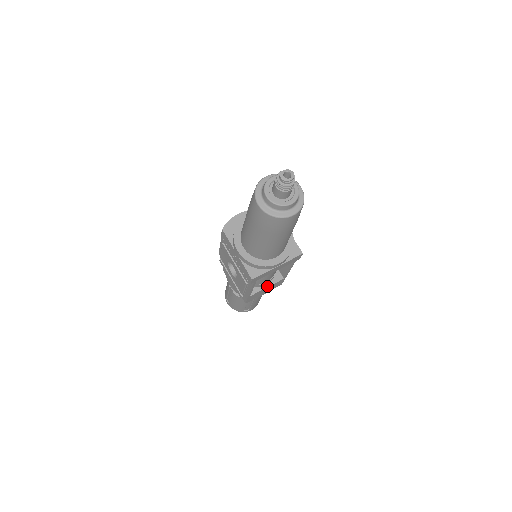
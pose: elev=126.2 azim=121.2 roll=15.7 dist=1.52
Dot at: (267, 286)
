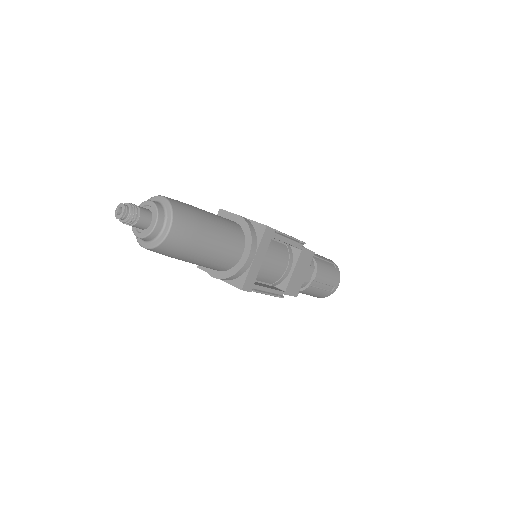
Dot at: (292, 270)
